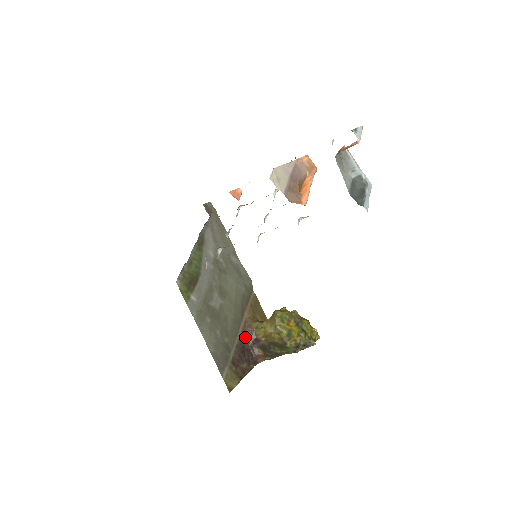
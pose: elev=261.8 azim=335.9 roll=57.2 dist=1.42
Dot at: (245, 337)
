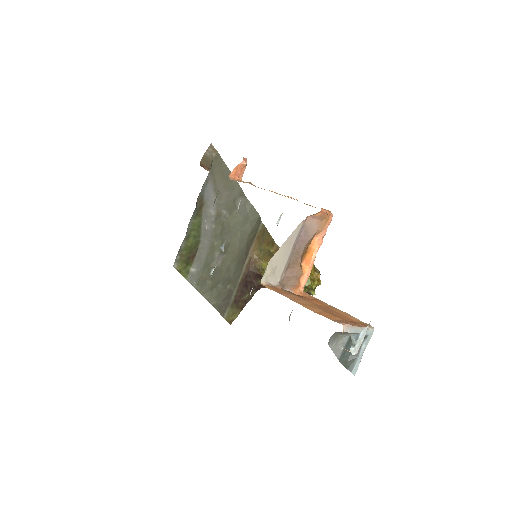
Dot at: (248, 273)
